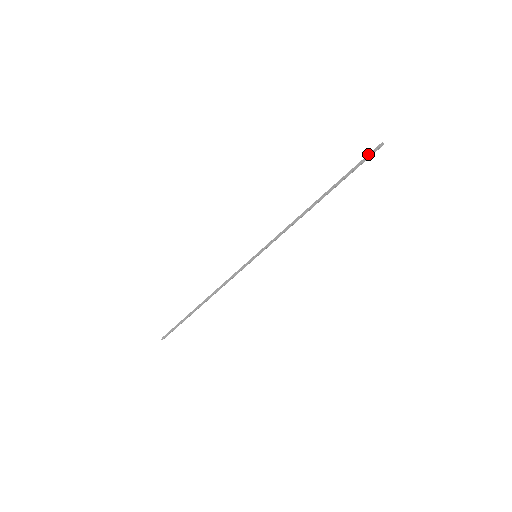
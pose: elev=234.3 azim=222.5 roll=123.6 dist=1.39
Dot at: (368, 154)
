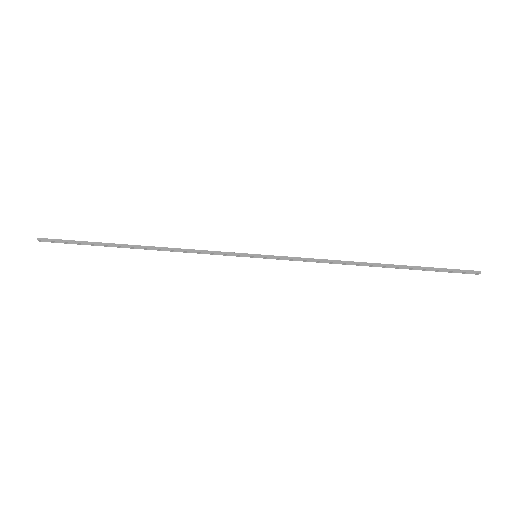
Dot at: occluded
